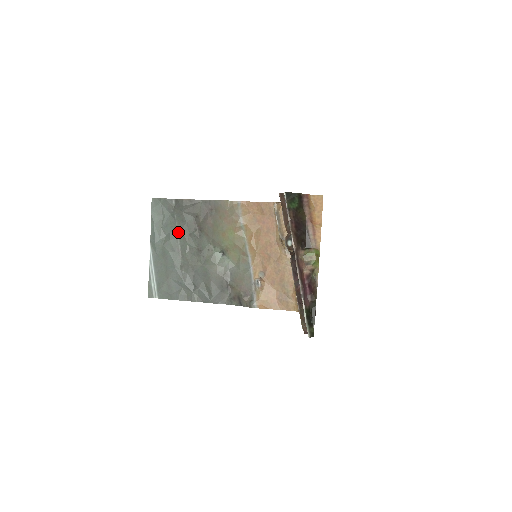
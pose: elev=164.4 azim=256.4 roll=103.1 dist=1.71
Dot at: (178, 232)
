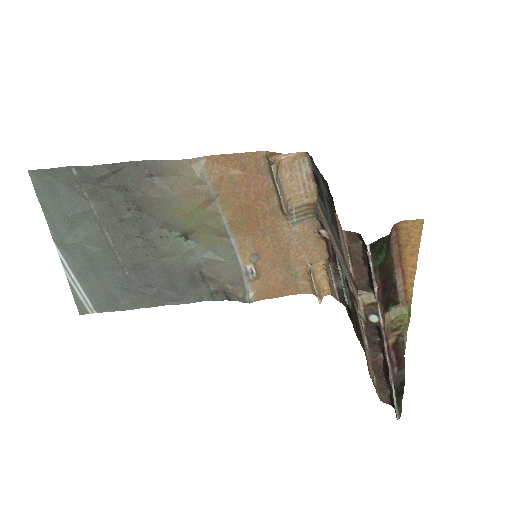
Dot at: (99, 219)
